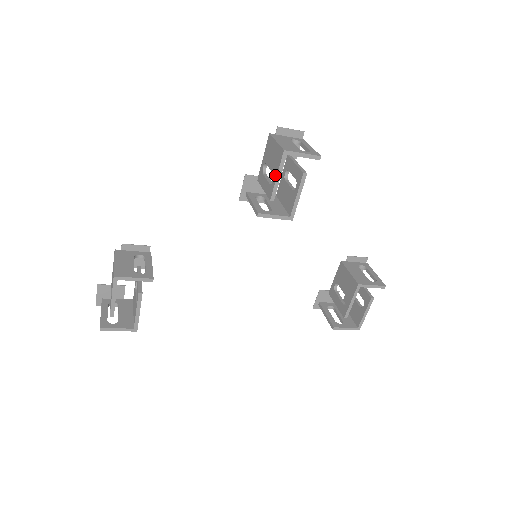
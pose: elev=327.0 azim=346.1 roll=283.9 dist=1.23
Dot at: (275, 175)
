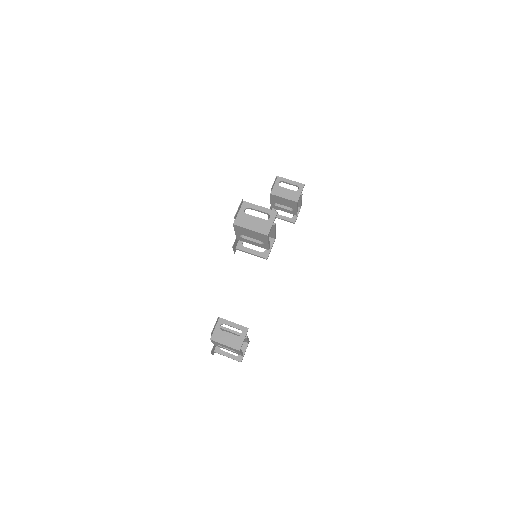
Dot at: (266, 243)
